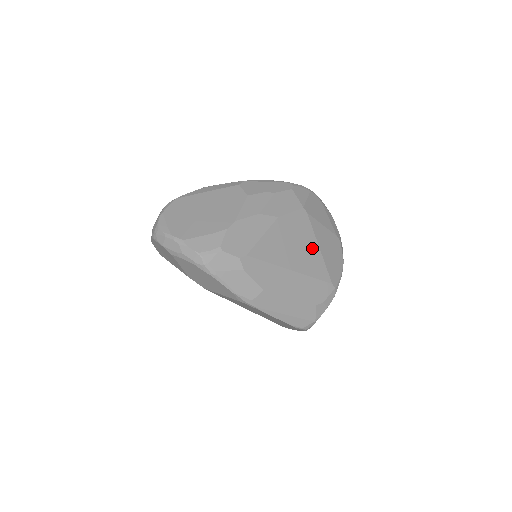
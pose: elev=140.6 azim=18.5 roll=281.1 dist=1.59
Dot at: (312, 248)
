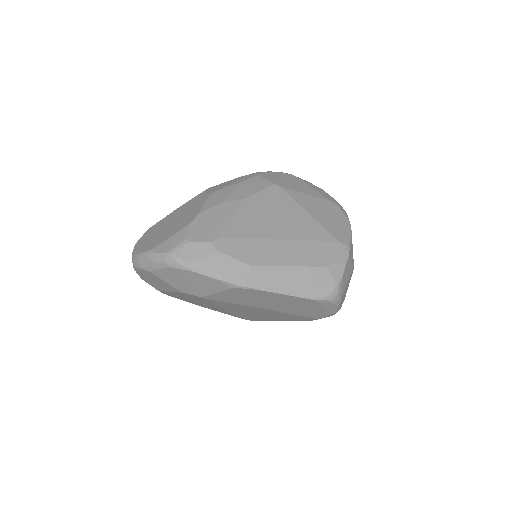
Dot at: (299, 215)
